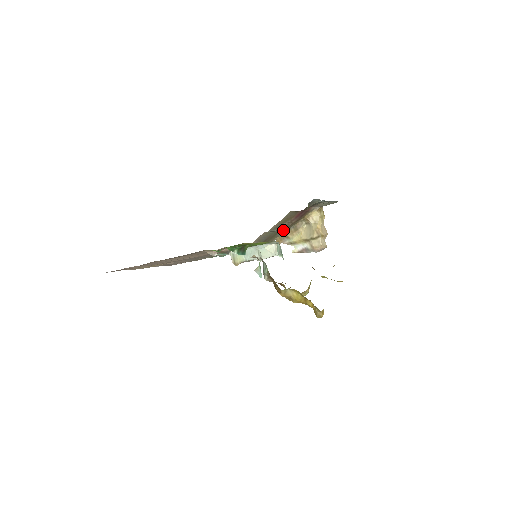
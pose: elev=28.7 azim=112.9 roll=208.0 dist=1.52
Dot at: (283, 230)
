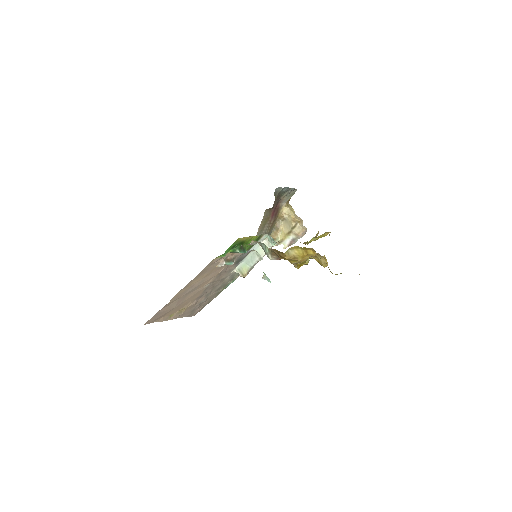
Dot at: (268, 234)
